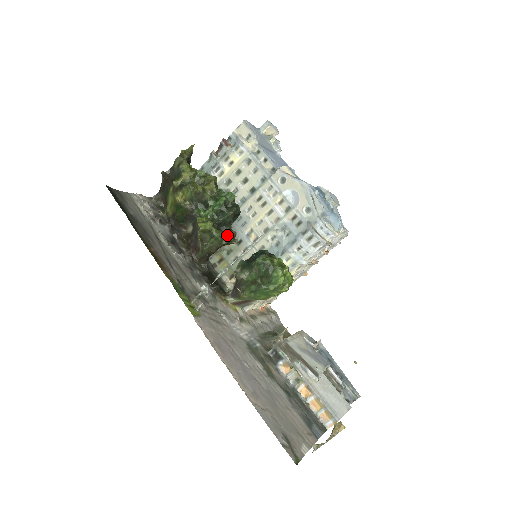
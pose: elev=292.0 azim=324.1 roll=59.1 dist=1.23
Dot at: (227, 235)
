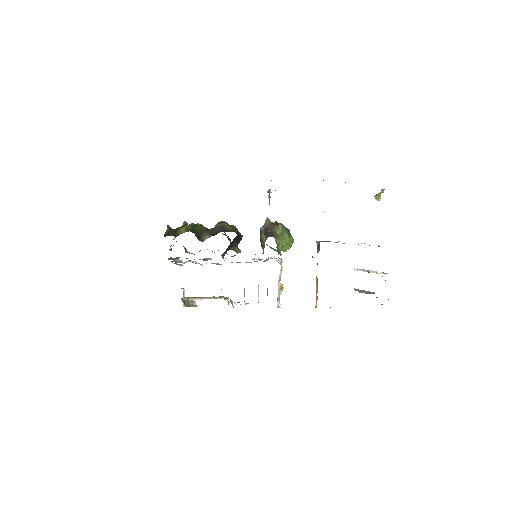
Dot at: occluded
